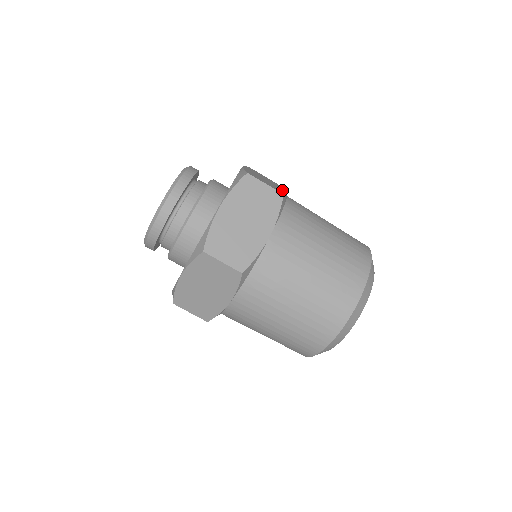
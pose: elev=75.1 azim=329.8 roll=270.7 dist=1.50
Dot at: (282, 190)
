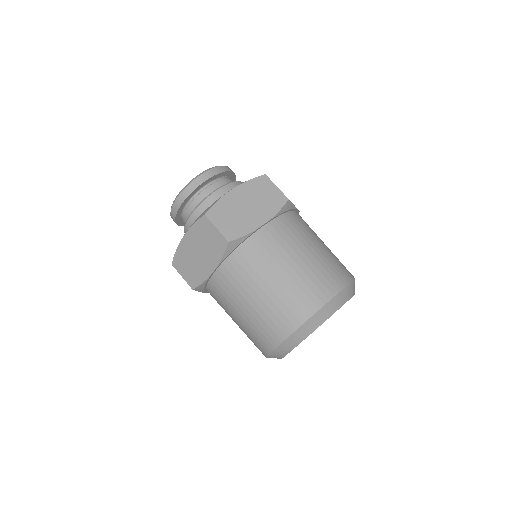
Dot at: (254, 224)
